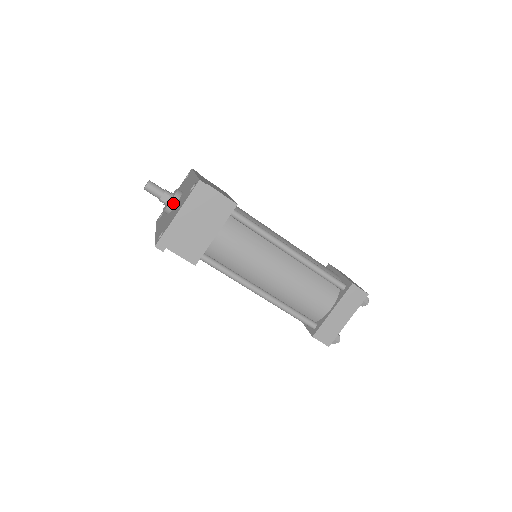
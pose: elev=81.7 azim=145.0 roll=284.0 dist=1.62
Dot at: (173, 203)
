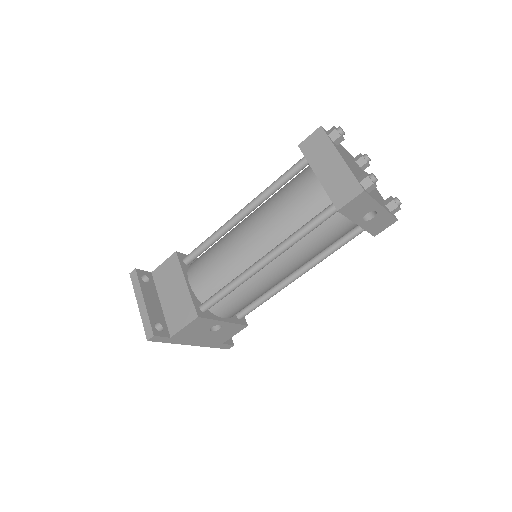
Dot at: occluded
